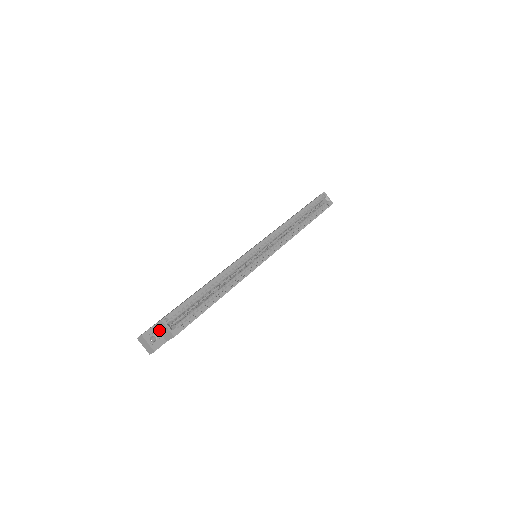
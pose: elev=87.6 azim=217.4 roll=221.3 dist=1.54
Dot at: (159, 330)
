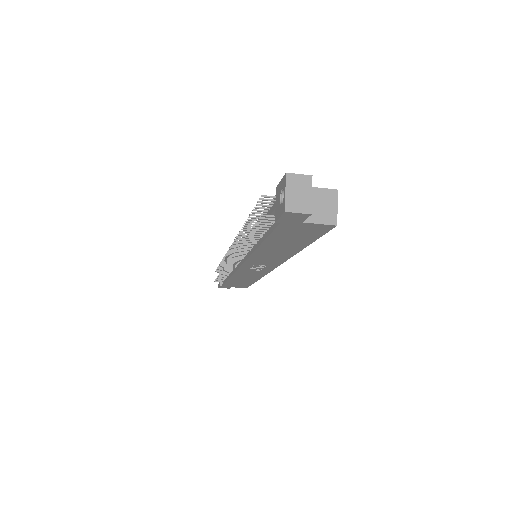
Dot at: occluded
